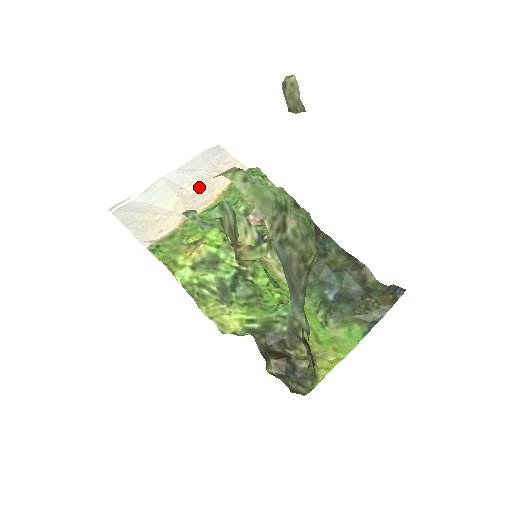
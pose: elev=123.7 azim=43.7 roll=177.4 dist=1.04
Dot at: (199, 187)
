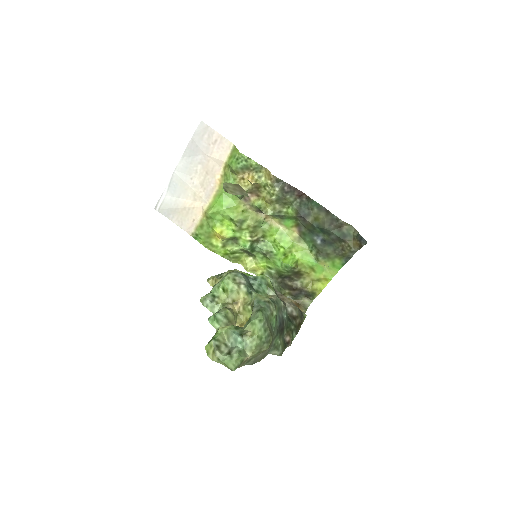
Dot at: (203, 174)
